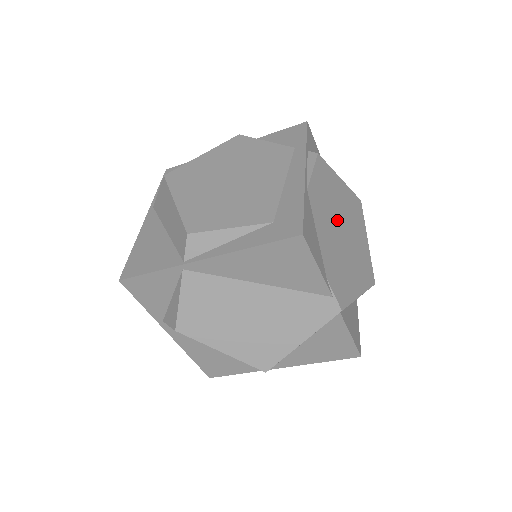
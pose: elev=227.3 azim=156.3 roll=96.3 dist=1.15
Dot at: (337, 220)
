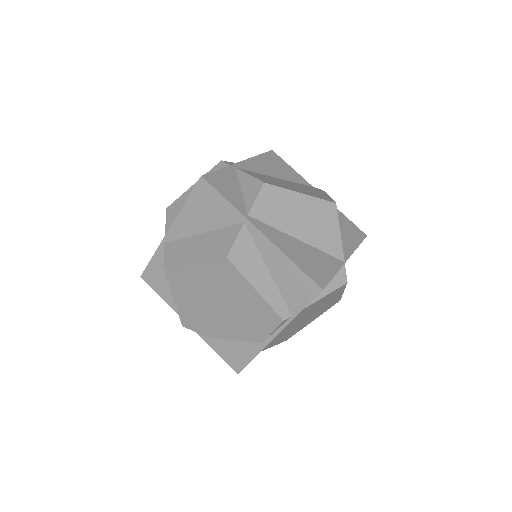
Dot at: occluded
